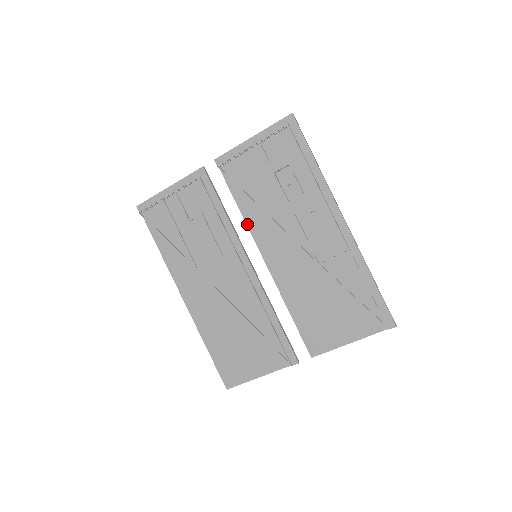
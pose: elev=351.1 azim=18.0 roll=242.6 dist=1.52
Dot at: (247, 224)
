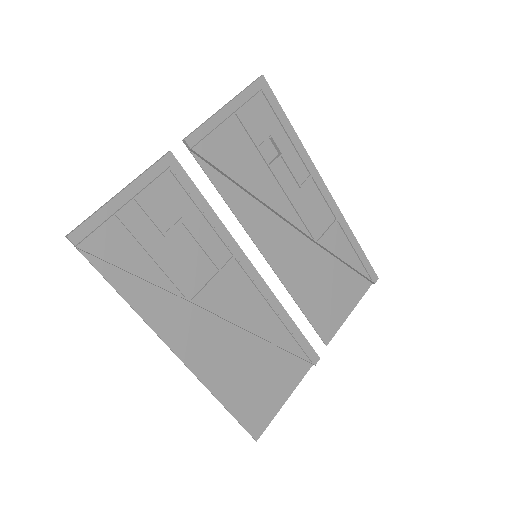
Dot at: (239, 219)
